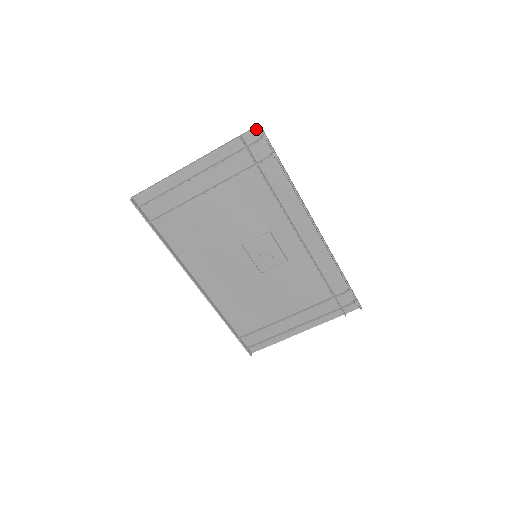
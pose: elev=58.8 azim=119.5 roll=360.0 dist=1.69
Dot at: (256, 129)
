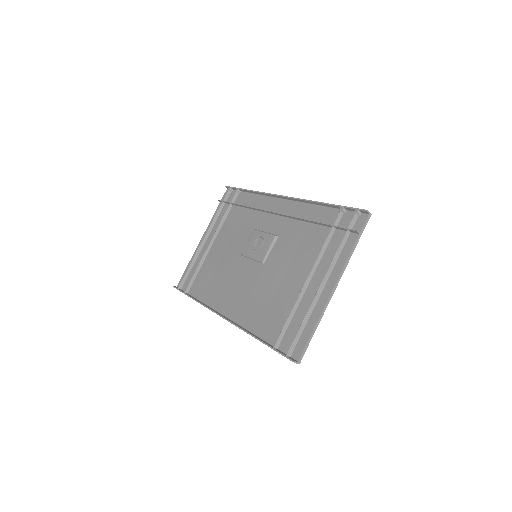
Dot at: occluded
